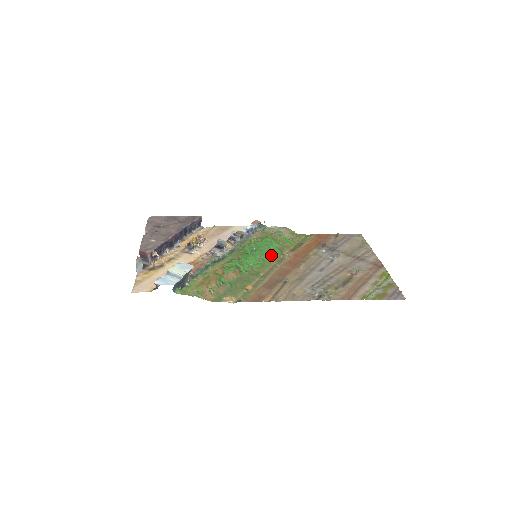
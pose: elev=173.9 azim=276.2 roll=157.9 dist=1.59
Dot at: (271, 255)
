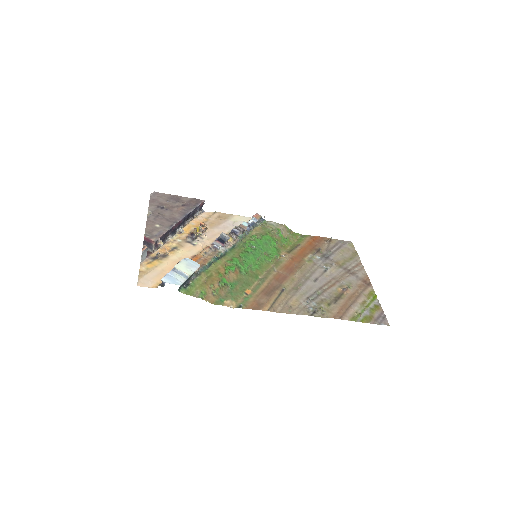
Dot at: (269, 255)
